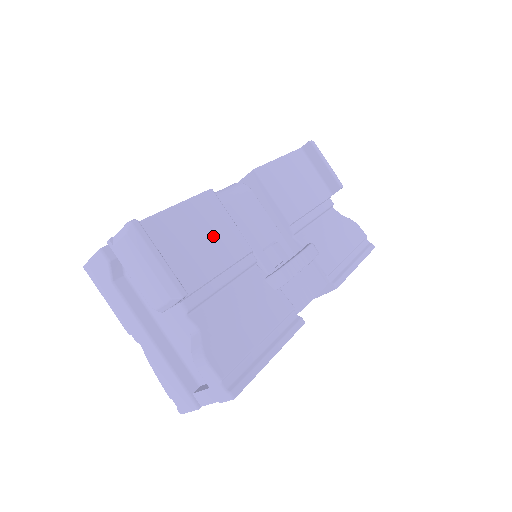
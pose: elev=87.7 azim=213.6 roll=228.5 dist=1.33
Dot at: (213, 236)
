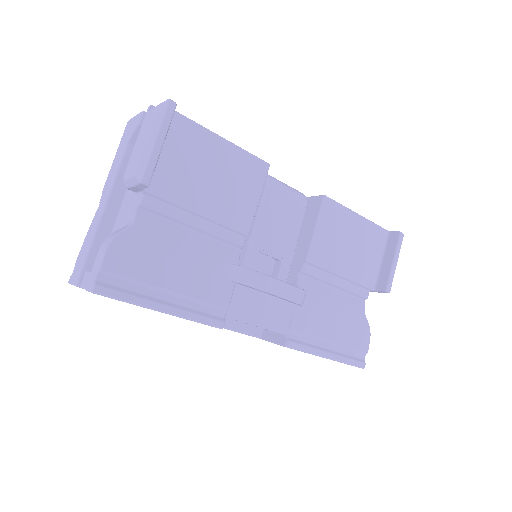
Dot at: (228, 189)
